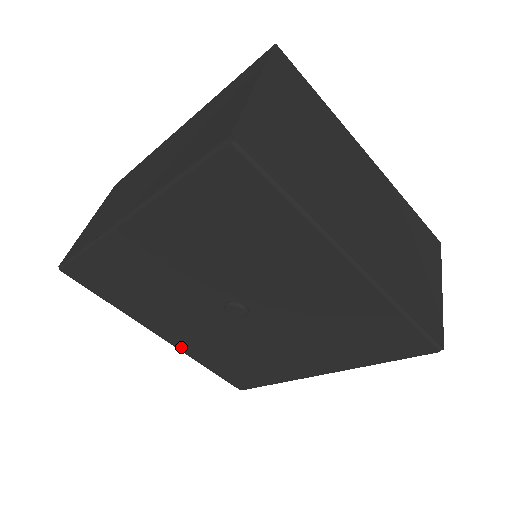
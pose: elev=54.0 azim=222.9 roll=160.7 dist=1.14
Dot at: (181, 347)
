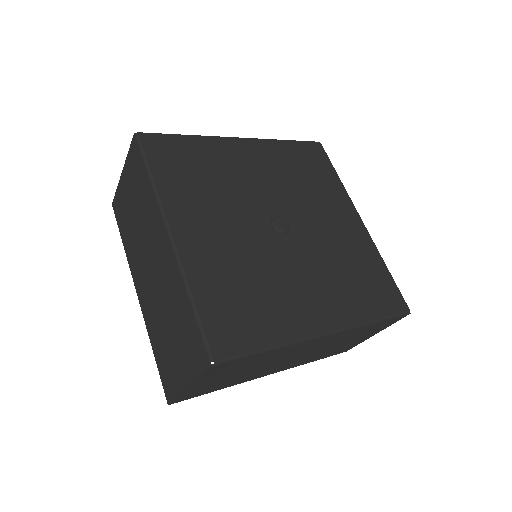
Dot at: (186, 256)
